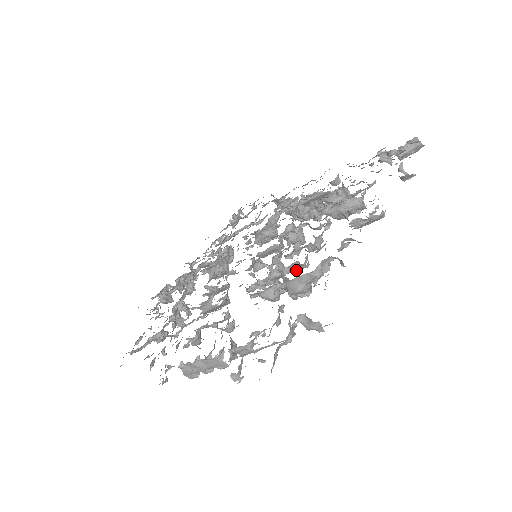
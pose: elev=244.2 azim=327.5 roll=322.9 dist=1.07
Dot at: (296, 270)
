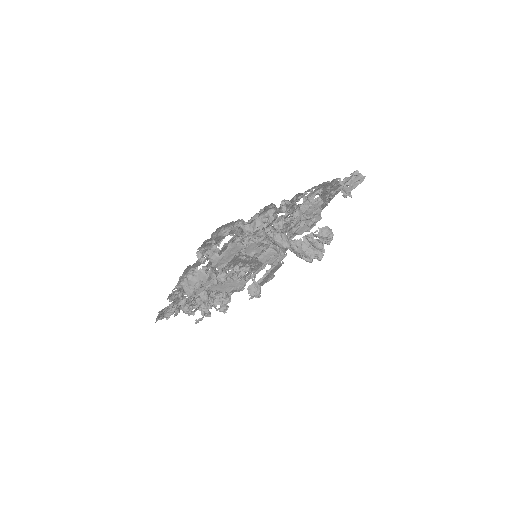
Dot at: occluded
